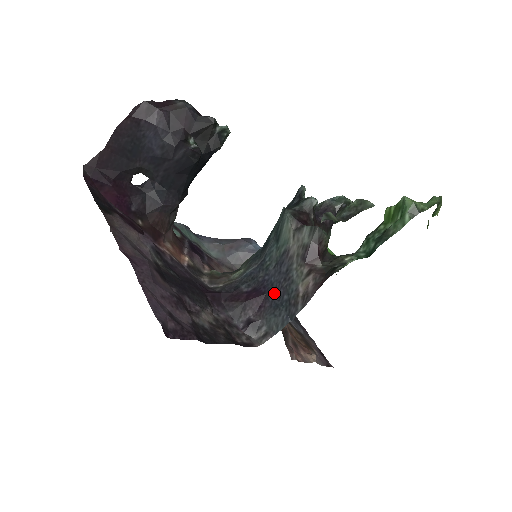
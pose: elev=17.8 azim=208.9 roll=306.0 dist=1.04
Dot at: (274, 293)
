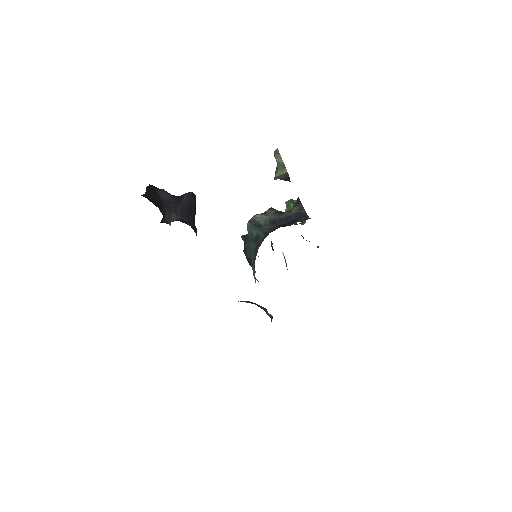
Dot at: (287, 223)
